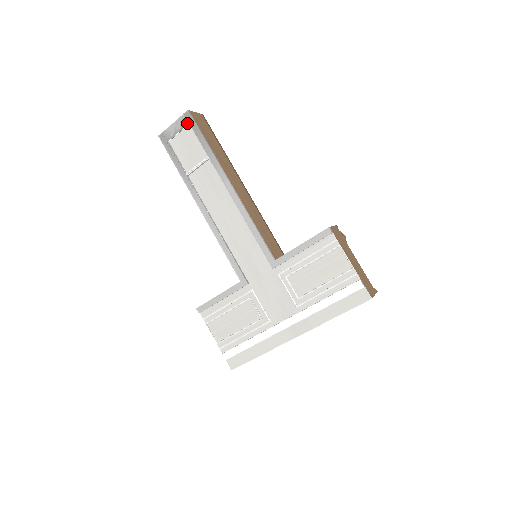
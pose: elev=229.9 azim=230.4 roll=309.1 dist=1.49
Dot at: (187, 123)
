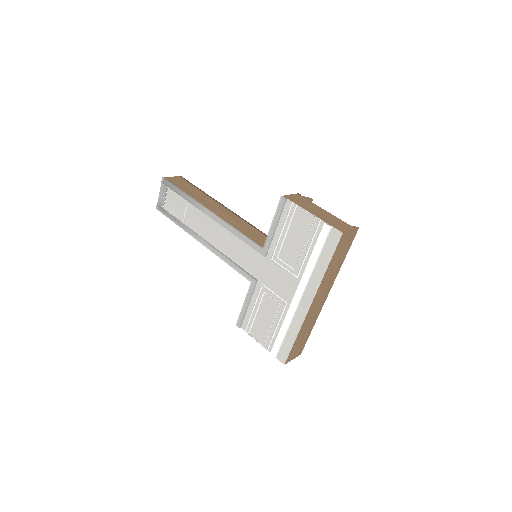
Dot at: (166, 187)
